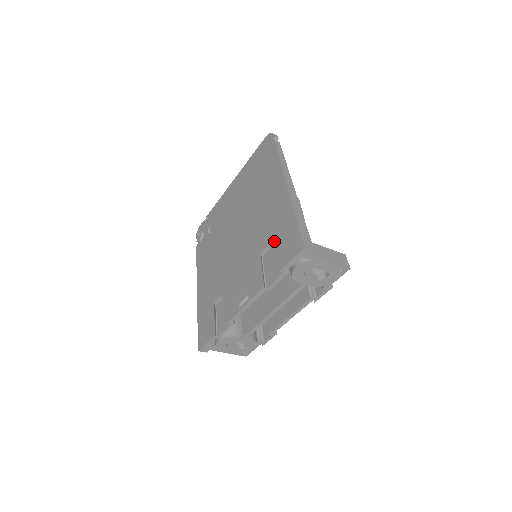
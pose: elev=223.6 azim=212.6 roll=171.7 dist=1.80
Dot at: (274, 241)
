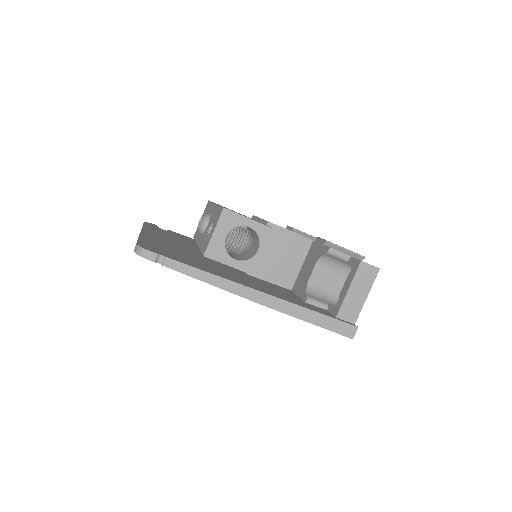
Dot at: occluded
